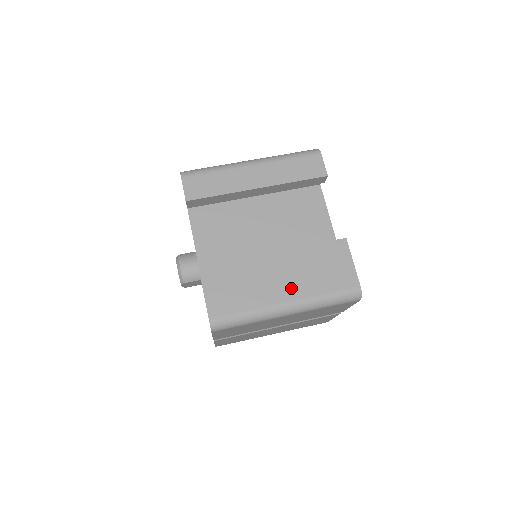
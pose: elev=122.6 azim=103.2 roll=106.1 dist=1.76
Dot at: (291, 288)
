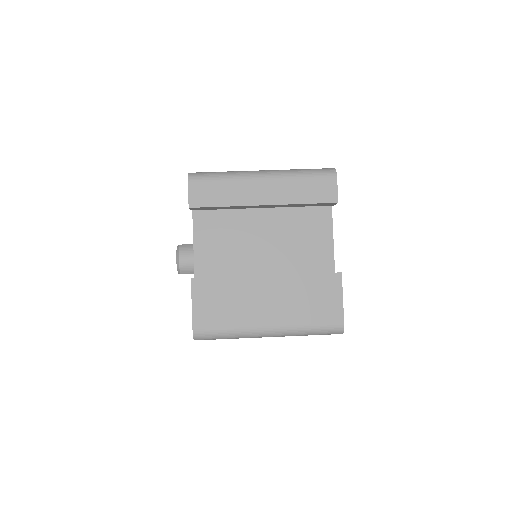
Dot at: (276, 314)
